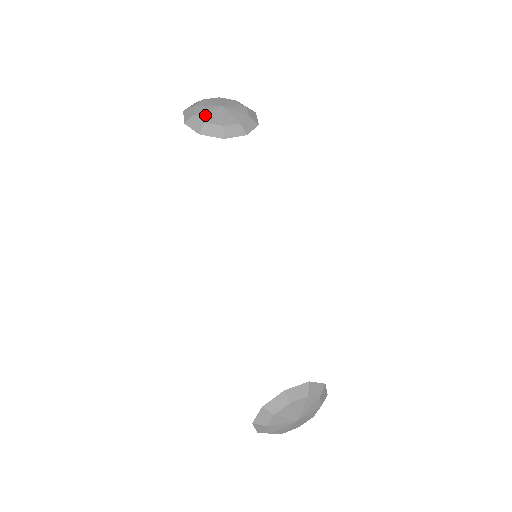
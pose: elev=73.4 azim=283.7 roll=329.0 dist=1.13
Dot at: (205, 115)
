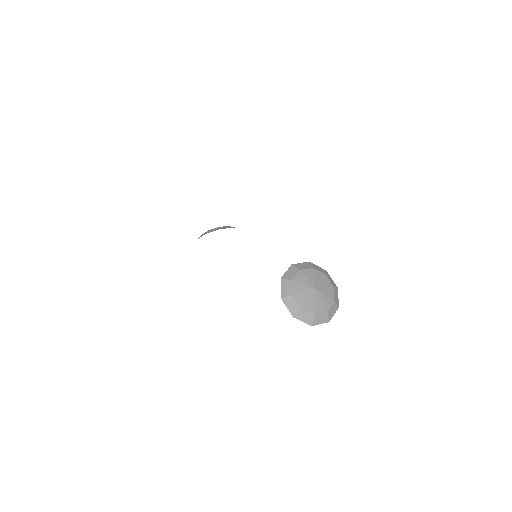
Dot at: occluded
